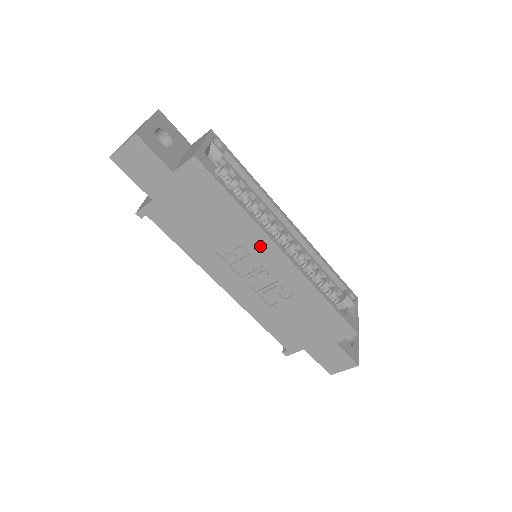
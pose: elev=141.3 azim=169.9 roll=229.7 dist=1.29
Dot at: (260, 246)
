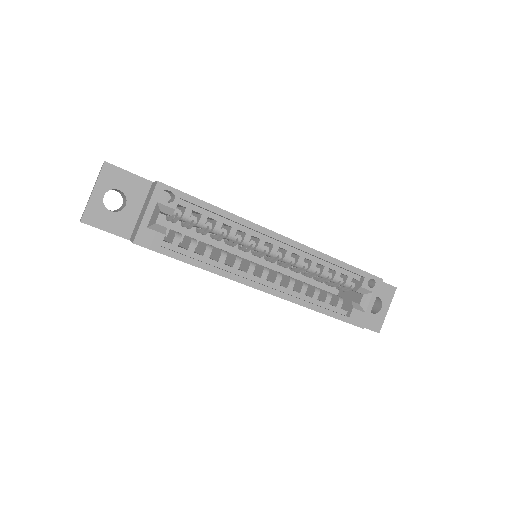
Dot at: occluded
